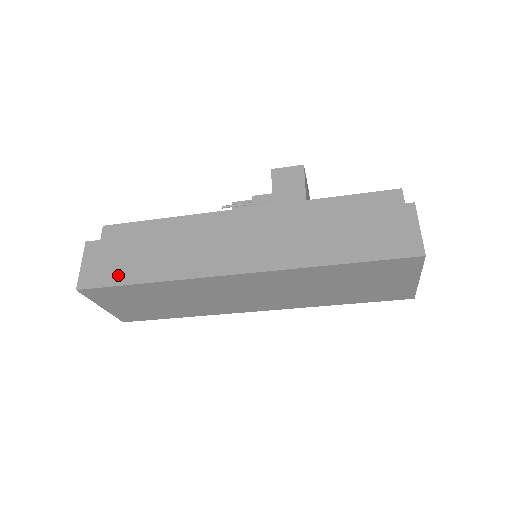
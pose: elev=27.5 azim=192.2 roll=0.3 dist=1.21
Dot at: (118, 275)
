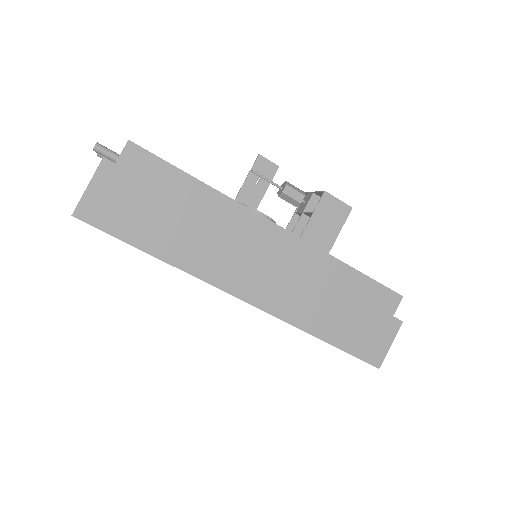
Dot at: (127, 228)
